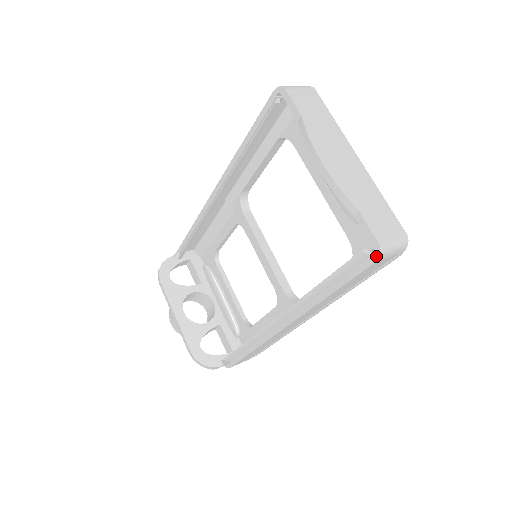
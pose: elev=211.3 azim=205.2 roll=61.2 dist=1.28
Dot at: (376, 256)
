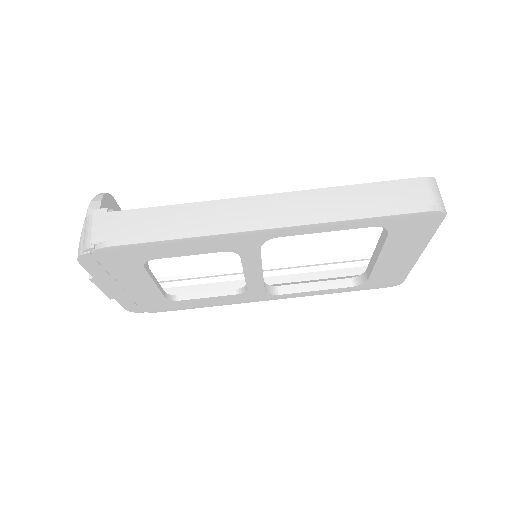
Dot at: (428, 178)
